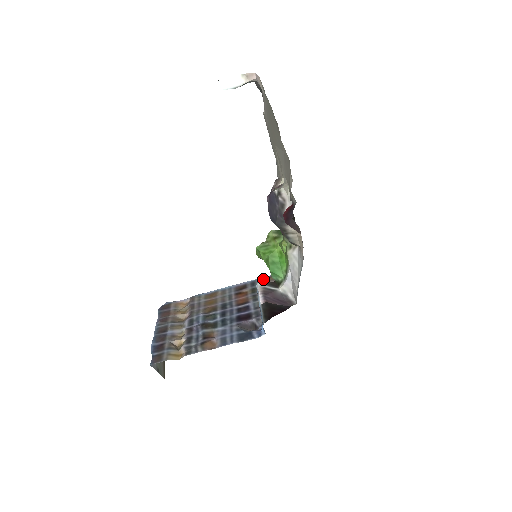
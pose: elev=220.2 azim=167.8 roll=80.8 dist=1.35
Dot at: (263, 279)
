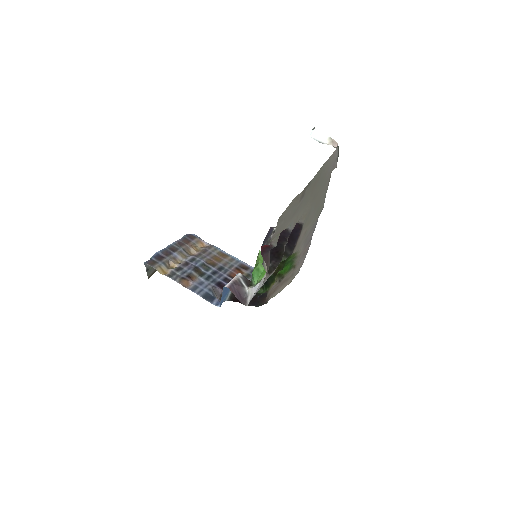
Dot at: occluded
